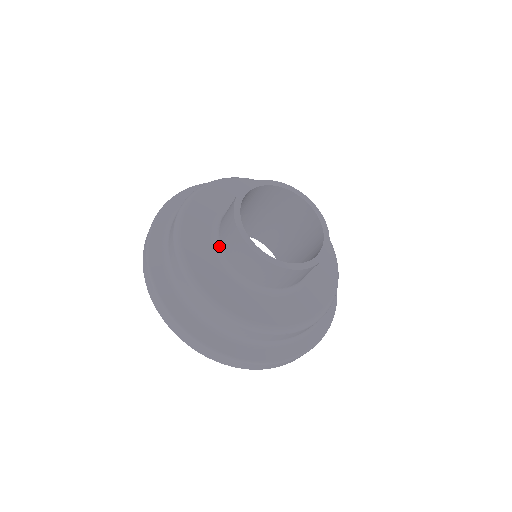
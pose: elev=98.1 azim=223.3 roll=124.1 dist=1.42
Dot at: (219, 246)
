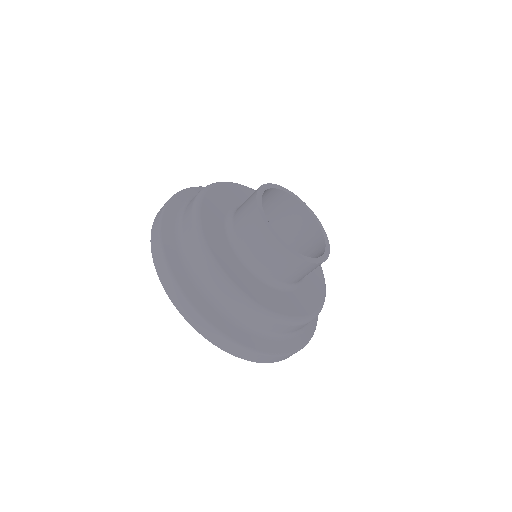
Dot at: (234, 236)
